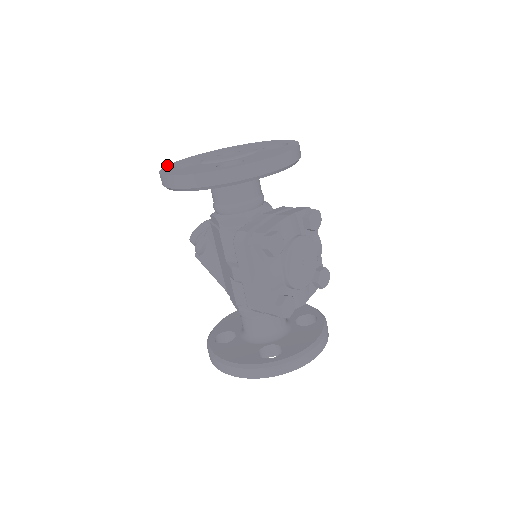
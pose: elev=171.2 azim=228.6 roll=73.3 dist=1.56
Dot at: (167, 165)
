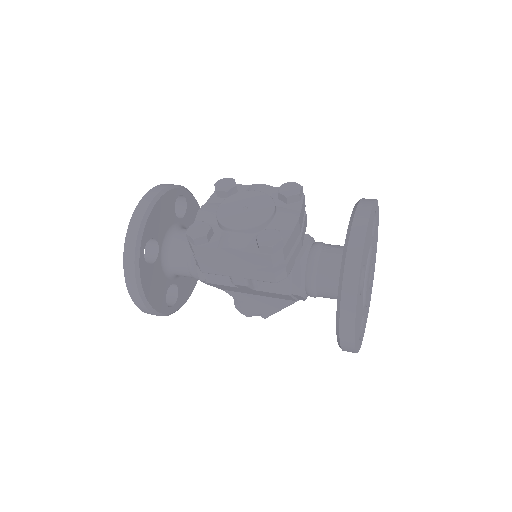
Dot at: occluded
